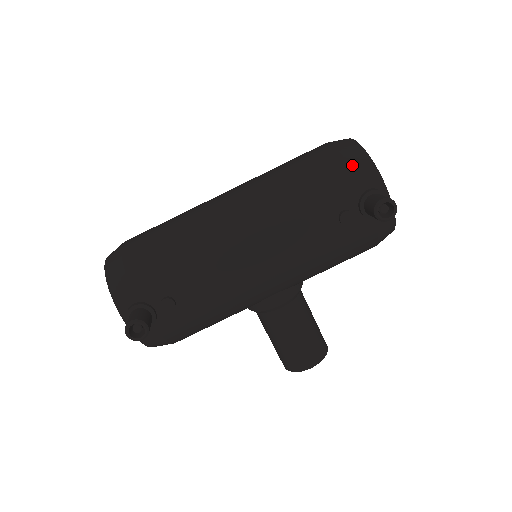
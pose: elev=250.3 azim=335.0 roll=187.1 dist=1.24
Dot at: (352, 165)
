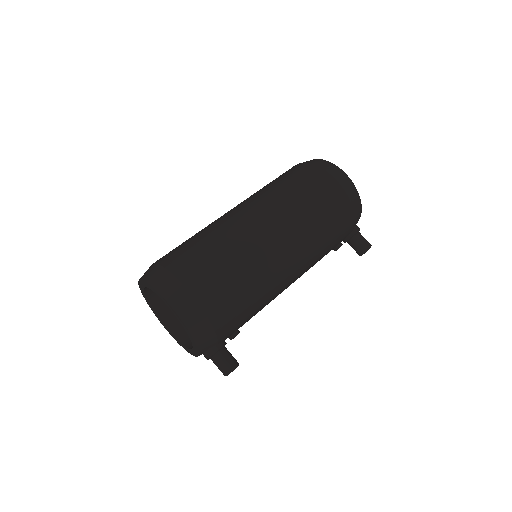
Dot at: (355, 214)
